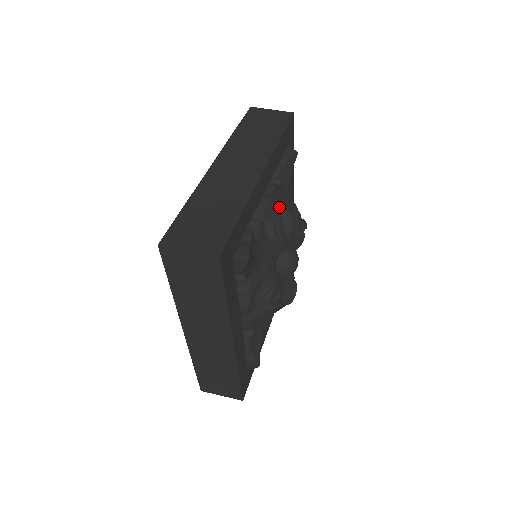
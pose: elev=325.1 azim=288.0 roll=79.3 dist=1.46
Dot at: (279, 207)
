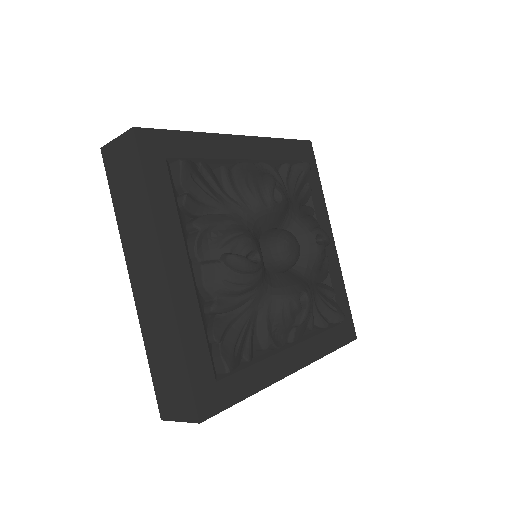
Dot at: occluded
